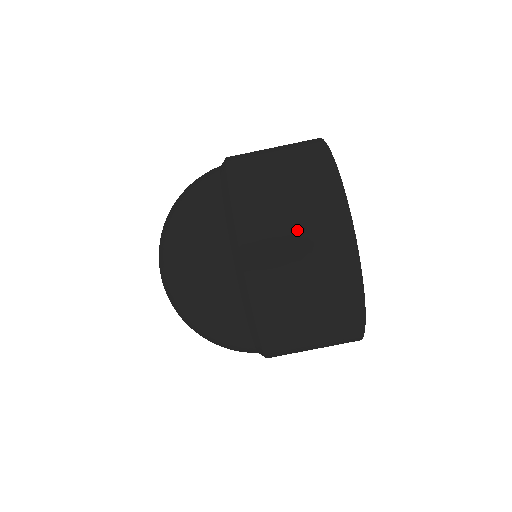
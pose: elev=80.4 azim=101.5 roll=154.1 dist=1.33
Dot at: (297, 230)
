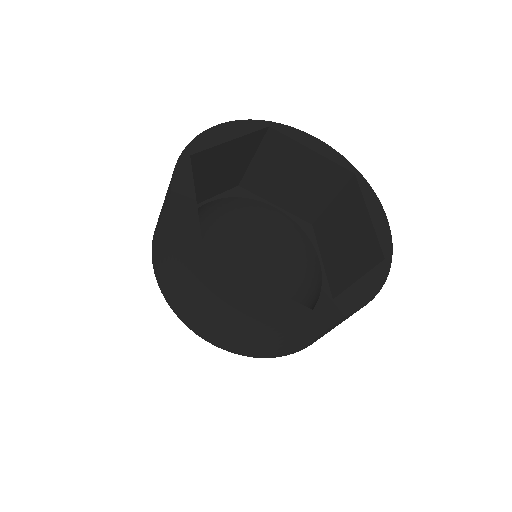
Dot at: (252, 335)
